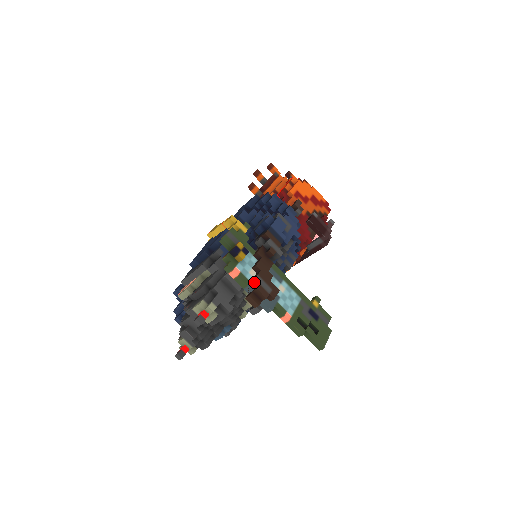
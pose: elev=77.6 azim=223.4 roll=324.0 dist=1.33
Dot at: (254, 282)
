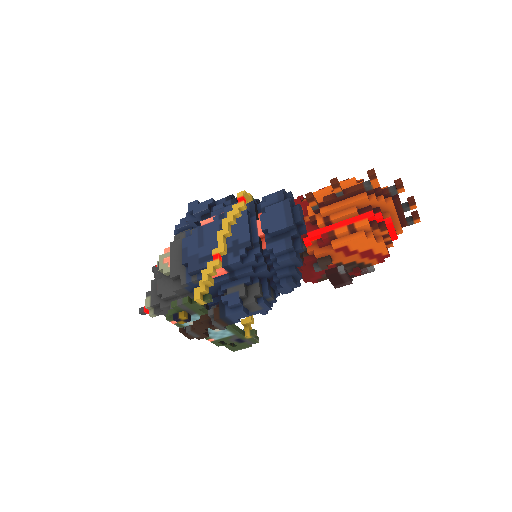
Dot at: (187, 330)
